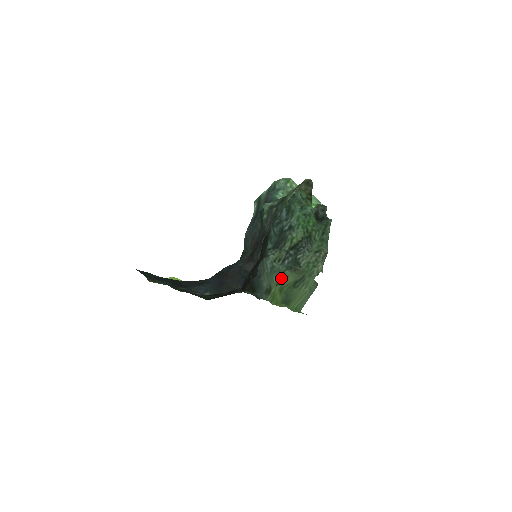
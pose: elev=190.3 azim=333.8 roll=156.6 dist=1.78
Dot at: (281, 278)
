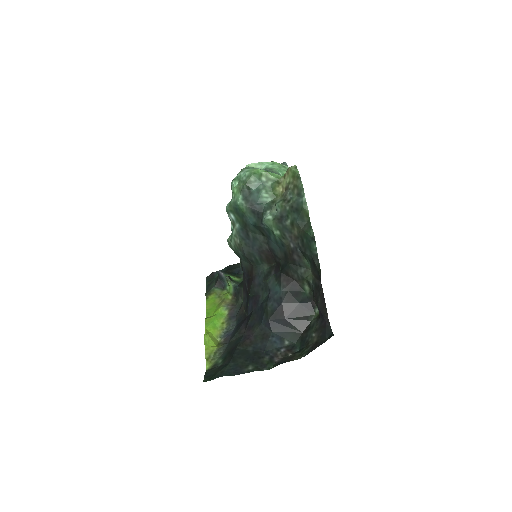
Dot at: occluded
